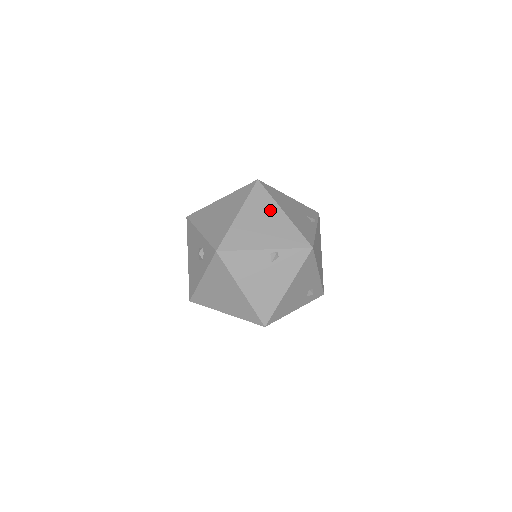
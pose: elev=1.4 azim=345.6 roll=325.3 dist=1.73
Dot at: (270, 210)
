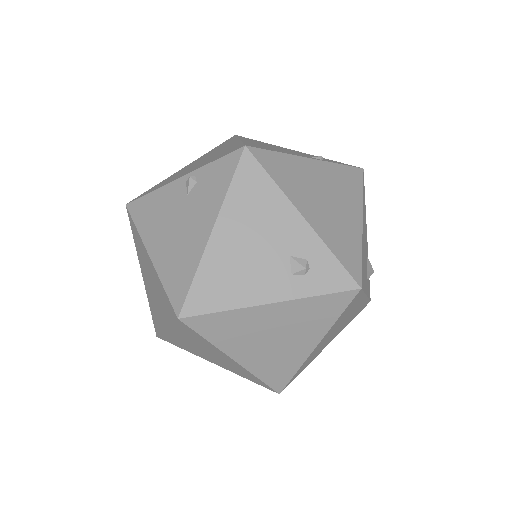
Dot at: (223, 147)
